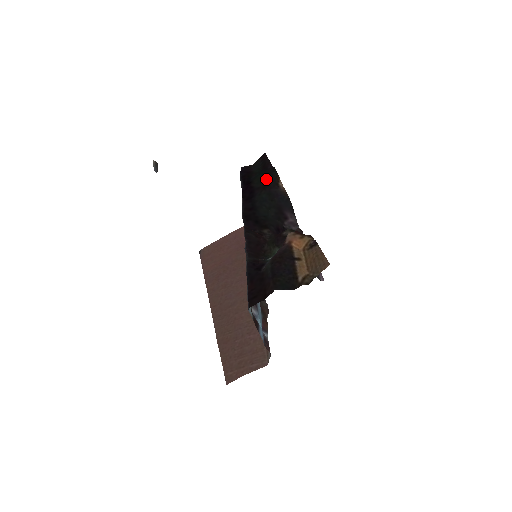
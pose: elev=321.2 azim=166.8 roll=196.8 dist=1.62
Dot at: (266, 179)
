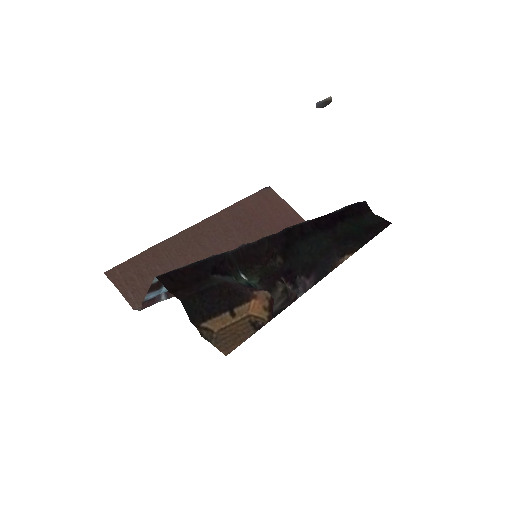
Dot at: (350, 237)
